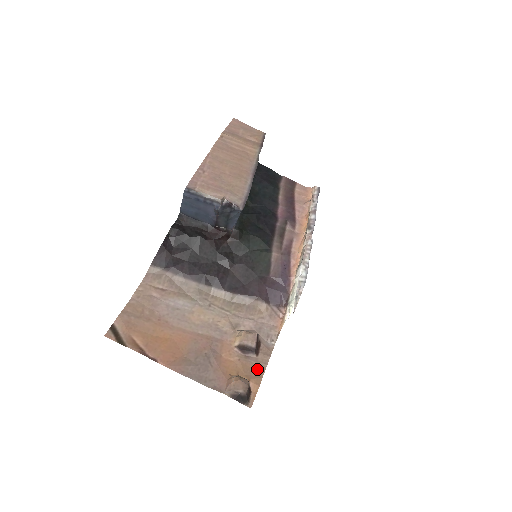
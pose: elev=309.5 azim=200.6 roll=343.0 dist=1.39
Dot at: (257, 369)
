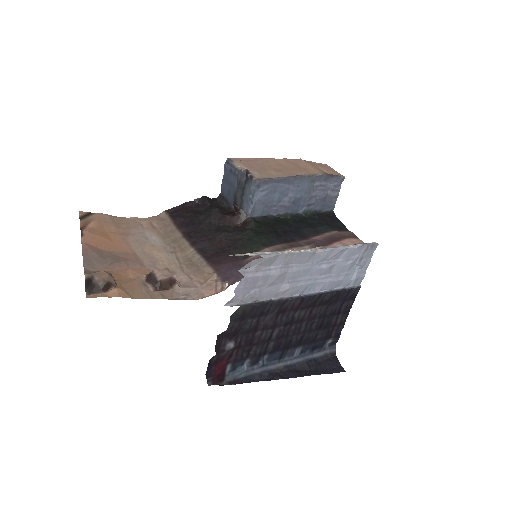
Dot at: (138, 293)
